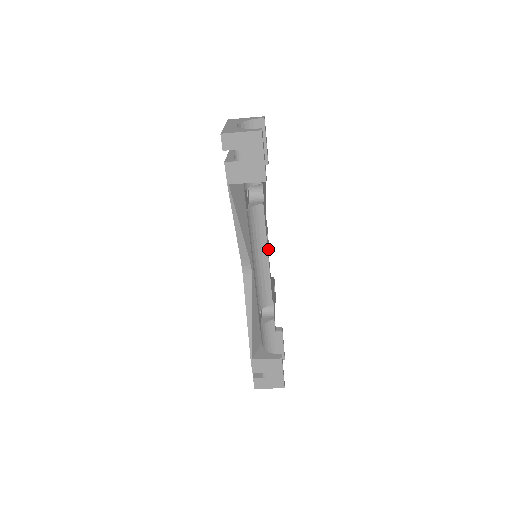
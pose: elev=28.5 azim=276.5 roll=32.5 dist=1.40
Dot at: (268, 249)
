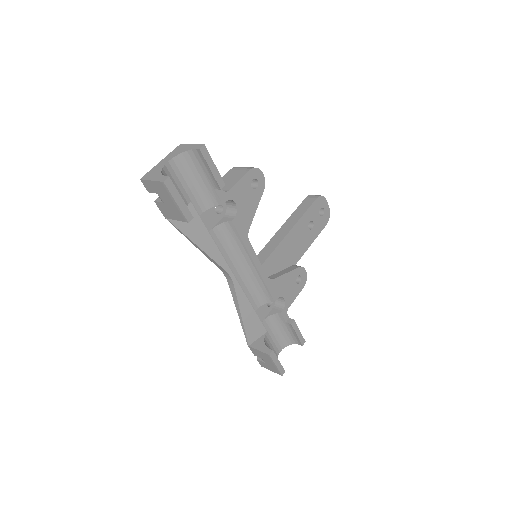
Dot at: (325, 225)
